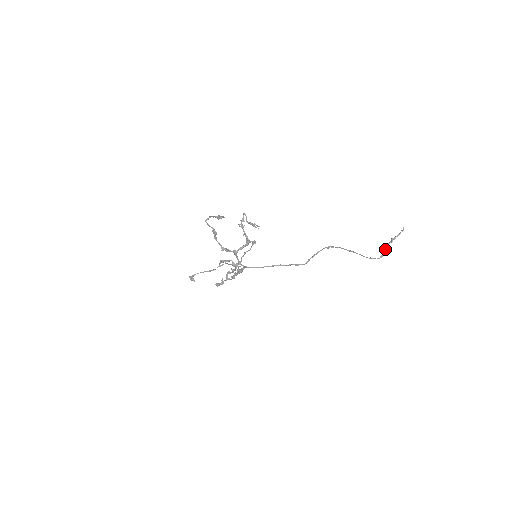
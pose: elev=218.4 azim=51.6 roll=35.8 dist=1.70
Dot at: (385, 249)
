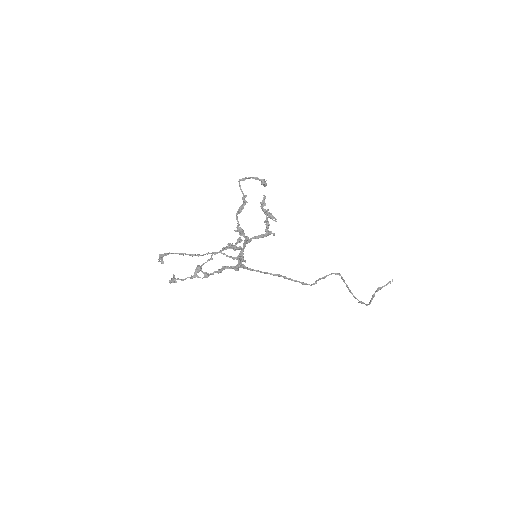
Dot at: (373, 296)
